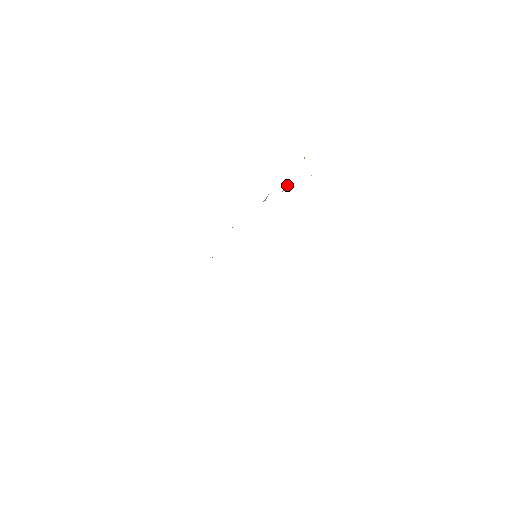
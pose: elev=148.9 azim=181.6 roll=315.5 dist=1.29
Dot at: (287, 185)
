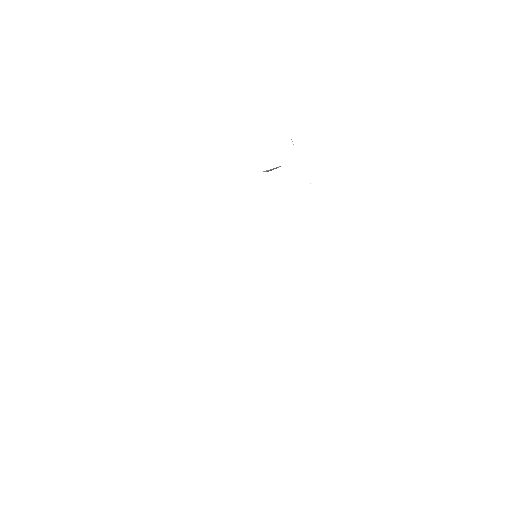
Dot at: (276, 167)
